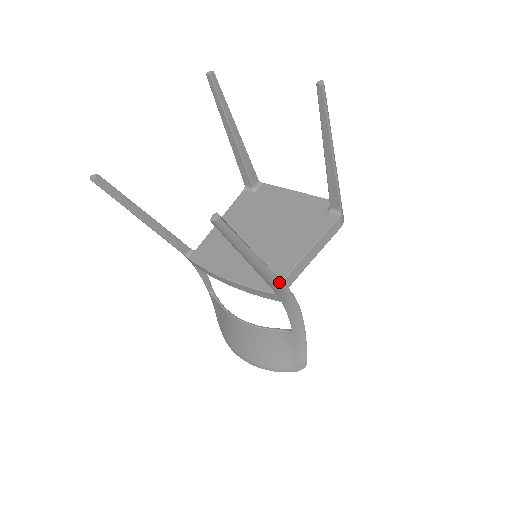
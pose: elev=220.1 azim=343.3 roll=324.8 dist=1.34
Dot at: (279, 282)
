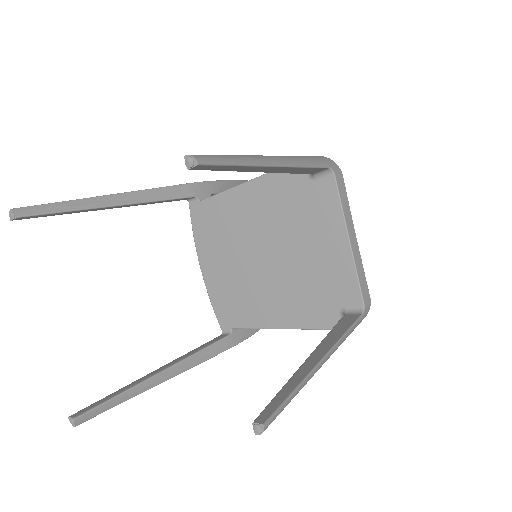
Dot at: (206, 359)
